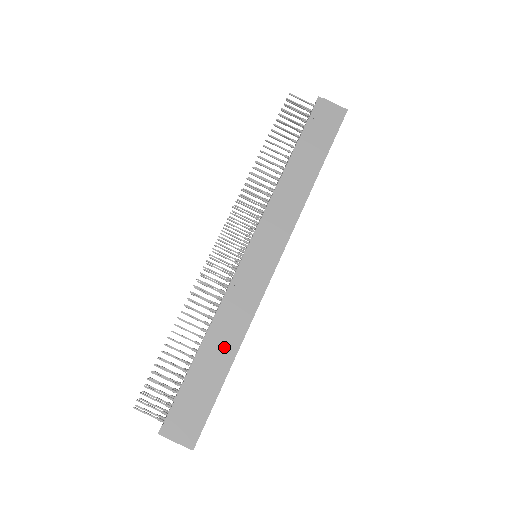
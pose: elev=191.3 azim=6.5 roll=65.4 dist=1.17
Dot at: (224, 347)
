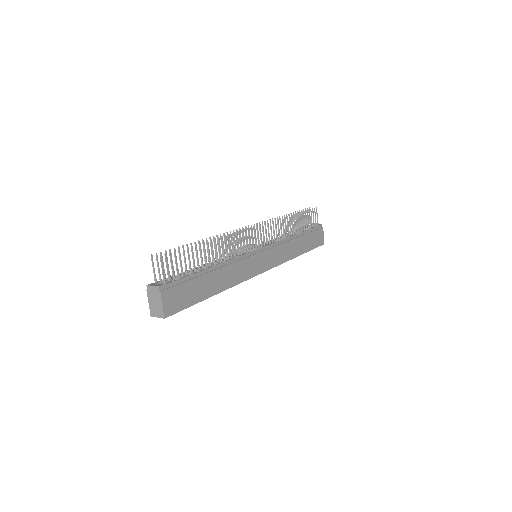
Dot at: (219, 281)
